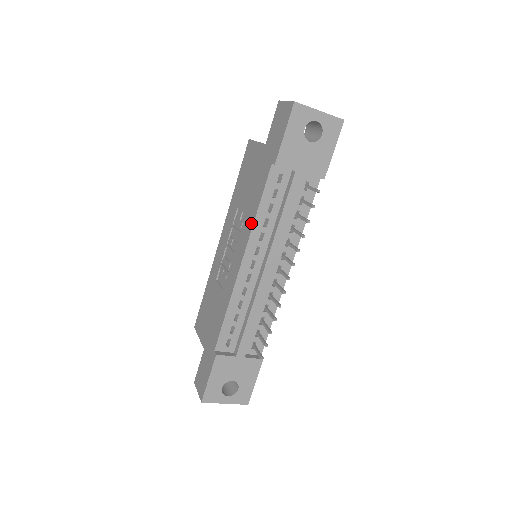
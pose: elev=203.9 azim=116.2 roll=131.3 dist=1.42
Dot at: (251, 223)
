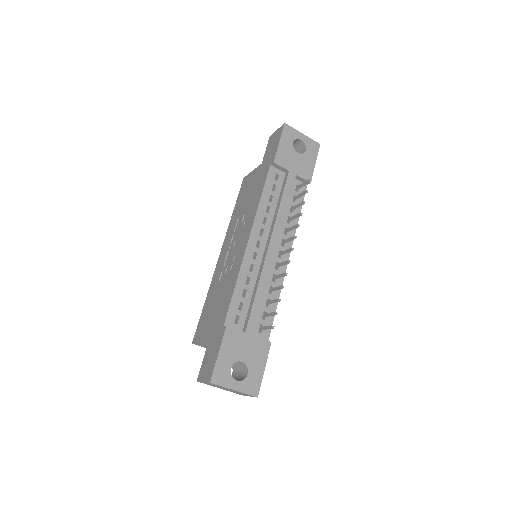
Dot at: (255, 210)
